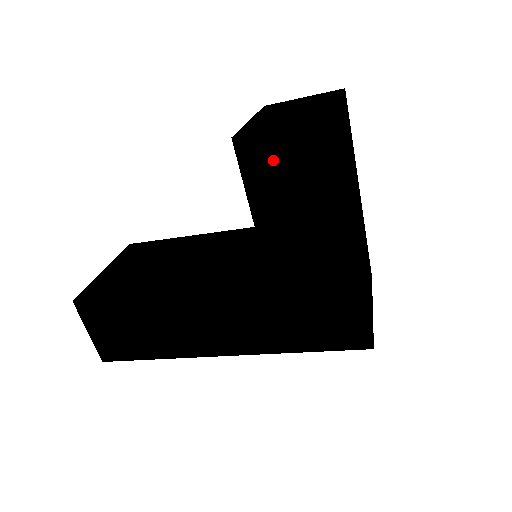
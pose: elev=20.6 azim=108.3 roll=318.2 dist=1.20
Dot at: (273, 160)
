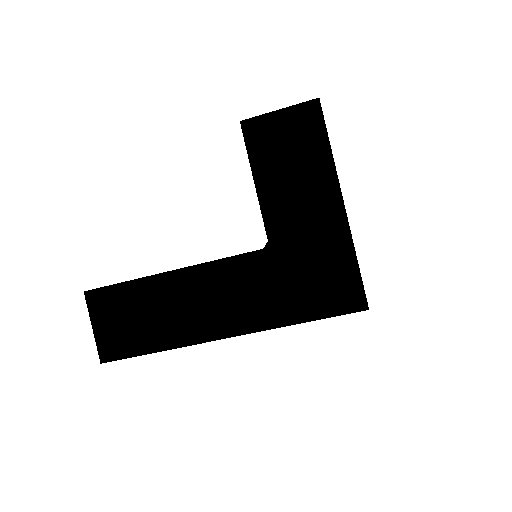
Dot at: (272, 136)
